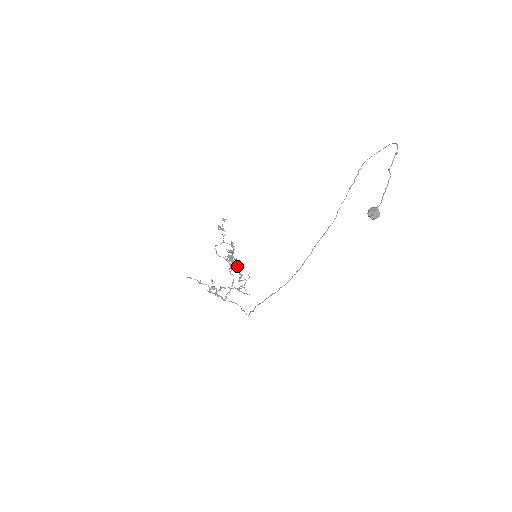
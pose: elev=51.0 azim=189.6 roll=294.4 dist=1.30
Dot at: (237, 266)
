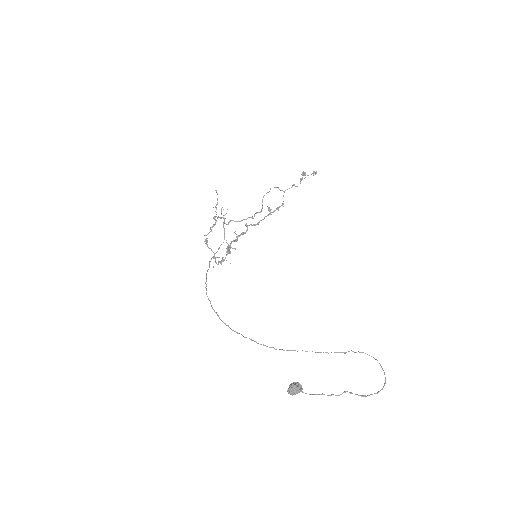
Dot at: (218, 262)
